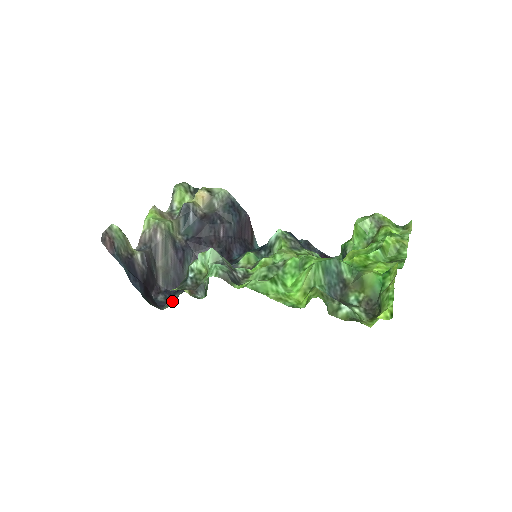
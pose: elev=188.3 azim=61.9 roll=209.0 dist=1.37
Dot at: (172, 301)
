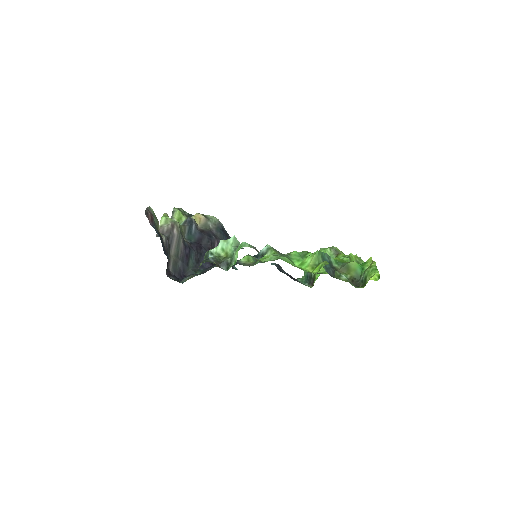
Dot at: (189, 277)
